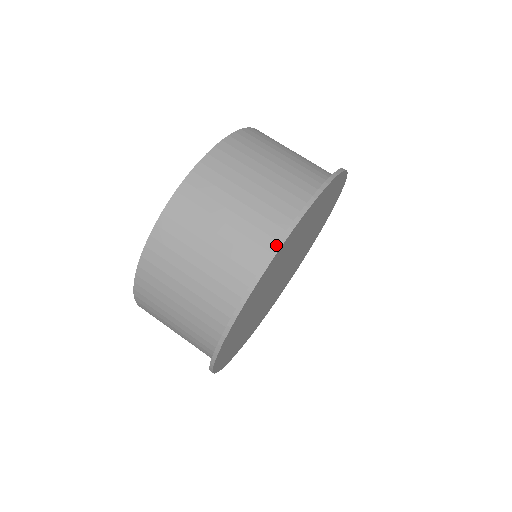
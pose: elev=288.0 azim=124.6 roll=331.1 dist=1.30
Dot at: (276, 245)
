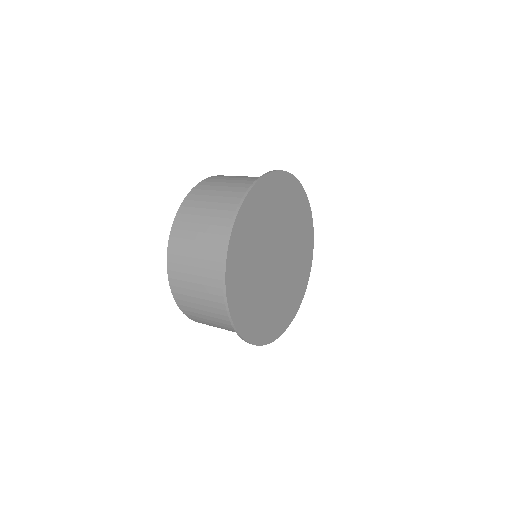
Dot at: (267, 173)
